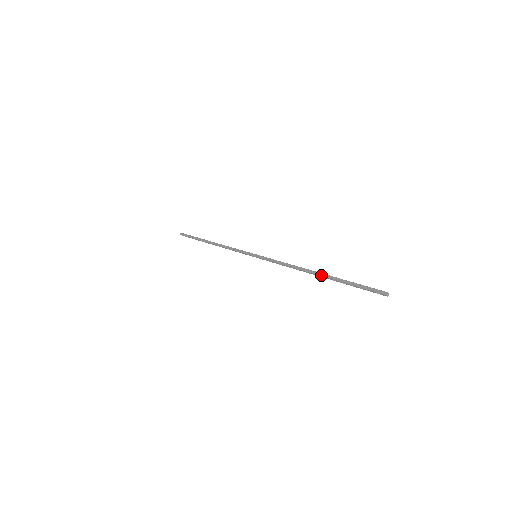
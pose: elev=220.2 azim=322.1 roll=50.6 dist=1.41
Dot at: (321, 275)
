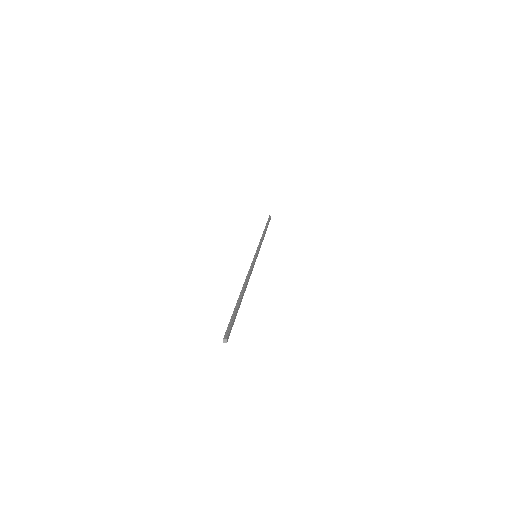
Dot at: occluded
